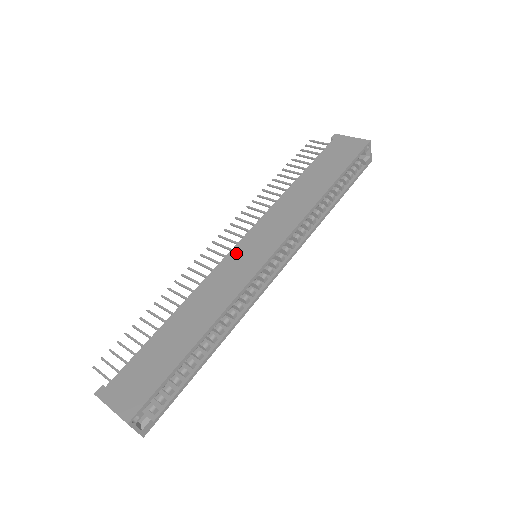
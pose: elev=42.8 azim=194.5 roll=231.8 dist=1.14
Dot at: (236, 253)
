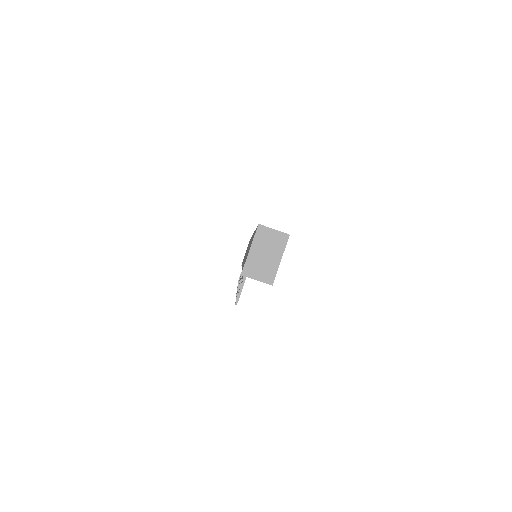
Dot at: occluded
